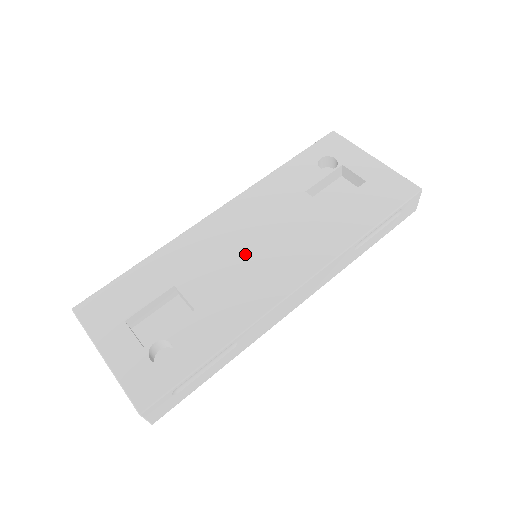
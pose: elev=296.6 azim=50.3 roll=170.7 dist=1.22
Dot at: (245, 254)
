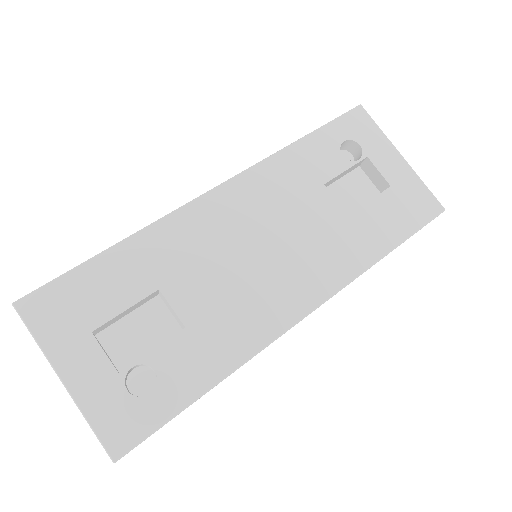
Dot at: (249, 259)
